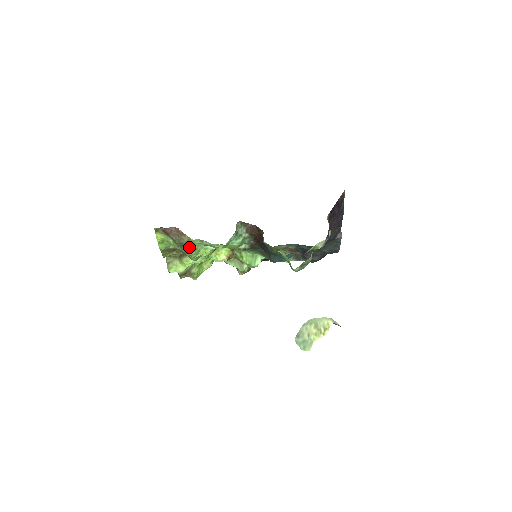
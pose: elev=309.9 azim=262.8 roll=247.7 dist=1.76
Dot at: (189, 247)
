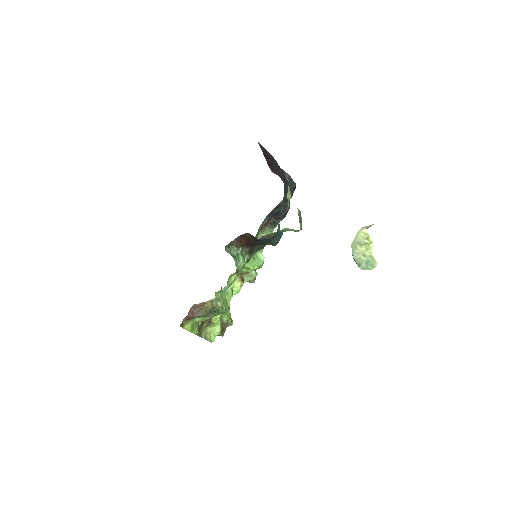
Dot at: (218, 306)
